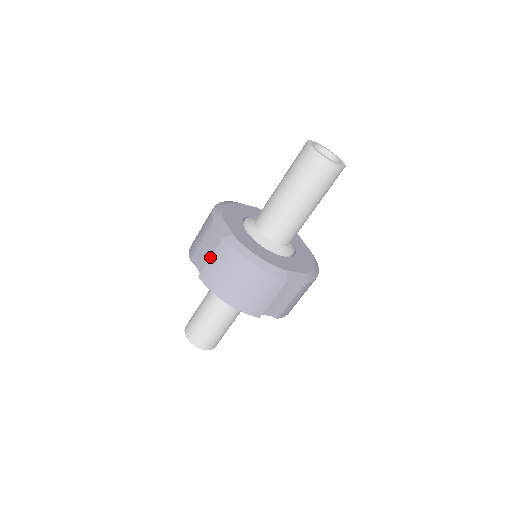
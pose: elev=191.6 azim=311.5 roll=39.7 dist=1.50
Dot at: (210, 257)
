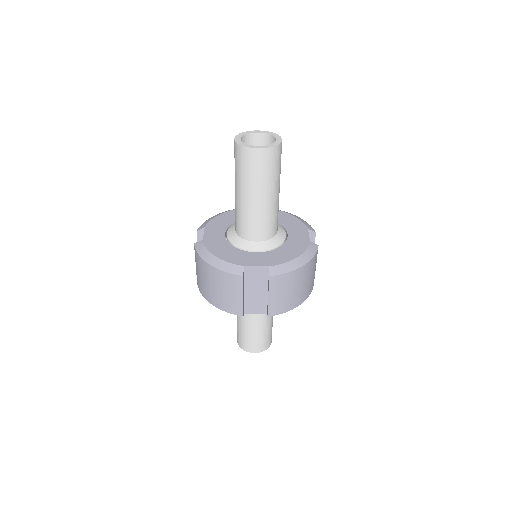
Dot at: occluded
